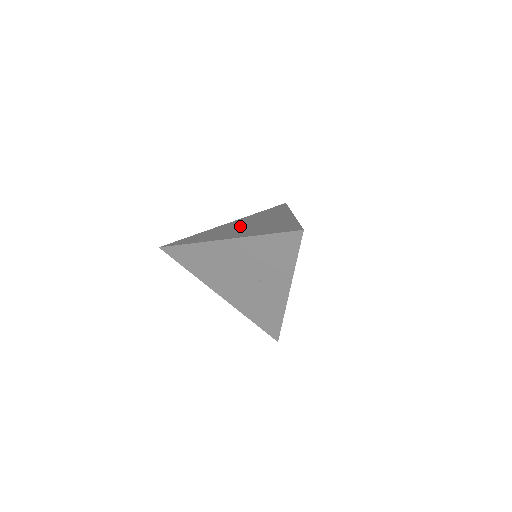
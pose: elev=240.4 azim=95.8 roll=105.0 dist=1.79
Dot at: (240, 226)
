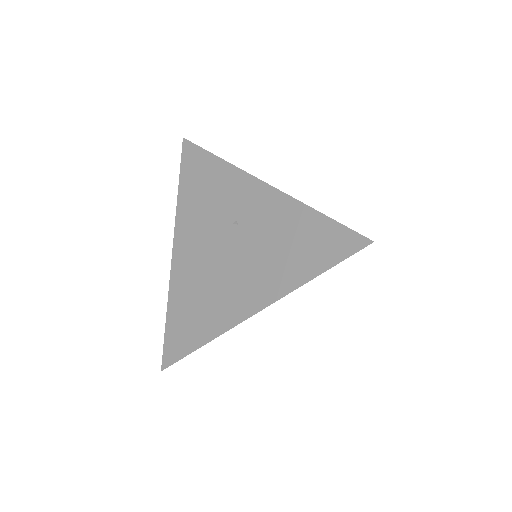
Dot at: occluded
